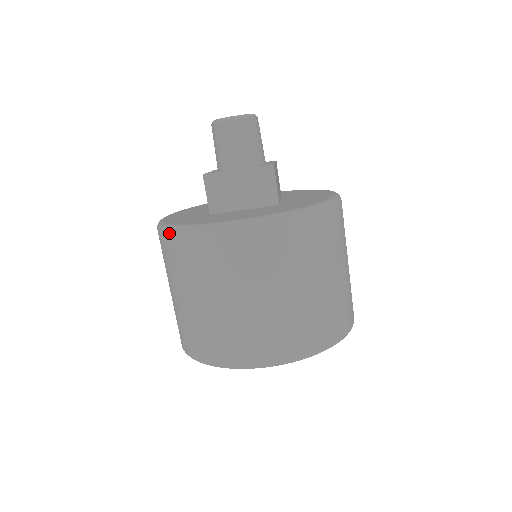
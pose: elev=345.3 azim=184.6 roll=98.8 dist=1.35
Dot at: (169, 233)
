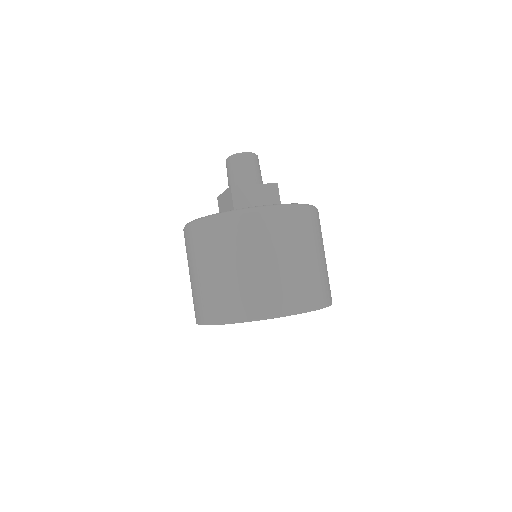
Dot at: (218, 218)
